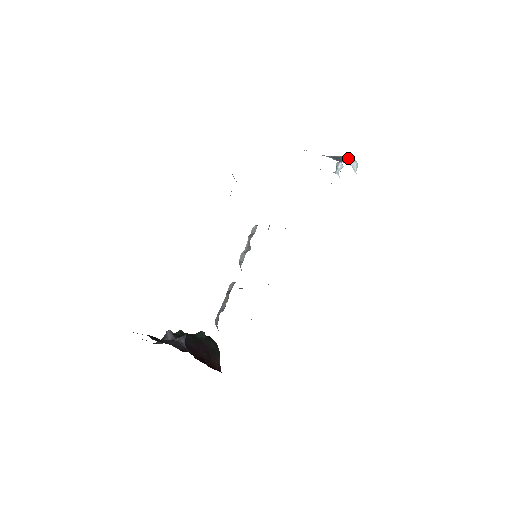
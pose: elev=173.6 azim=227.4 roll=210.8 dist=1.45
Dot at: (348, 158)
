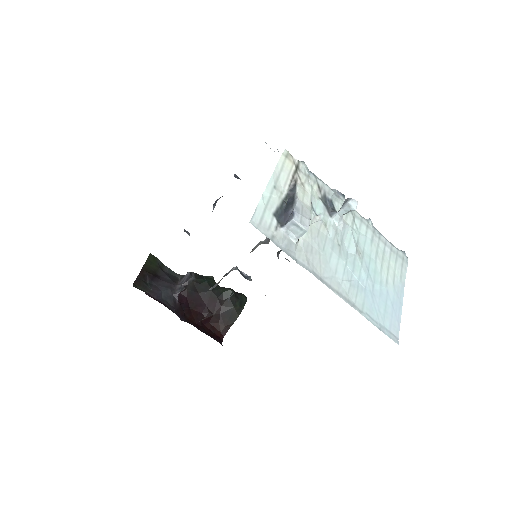
Dot at: (291, 213)
